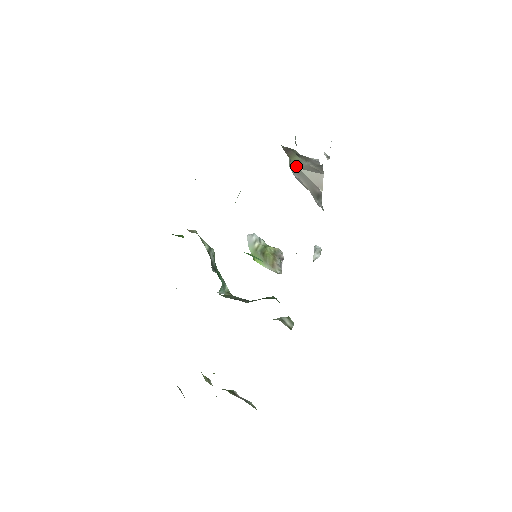
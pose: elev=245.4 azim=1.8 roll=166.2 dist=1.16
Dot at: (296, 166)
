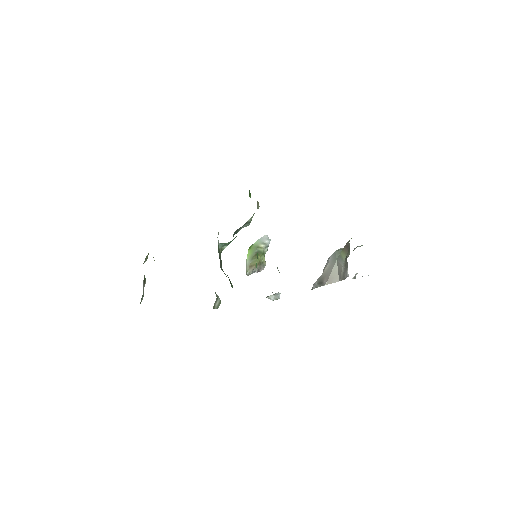
Dot at: occluded
